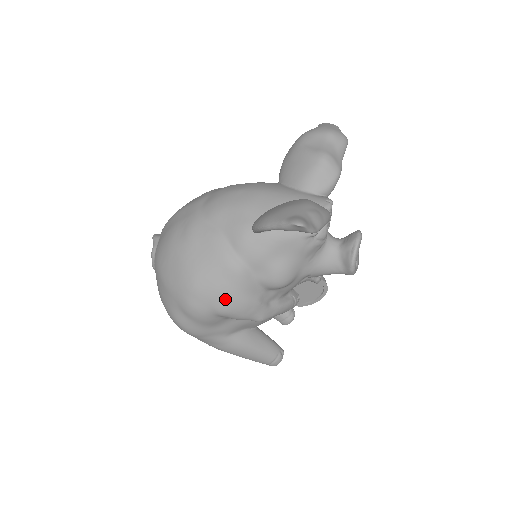
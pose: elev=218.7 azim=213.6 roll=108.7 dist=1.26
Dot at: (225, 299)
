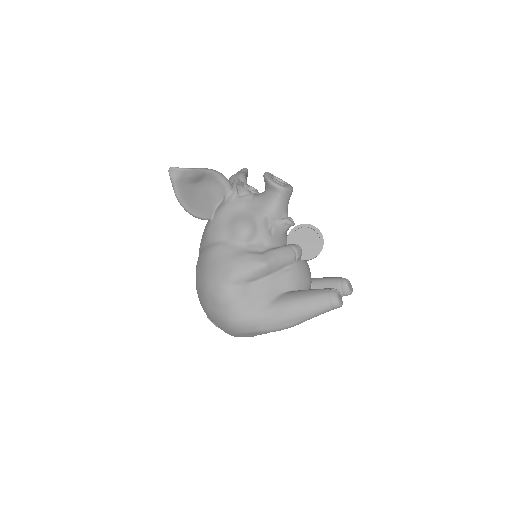
Dot at: (224, 268)
